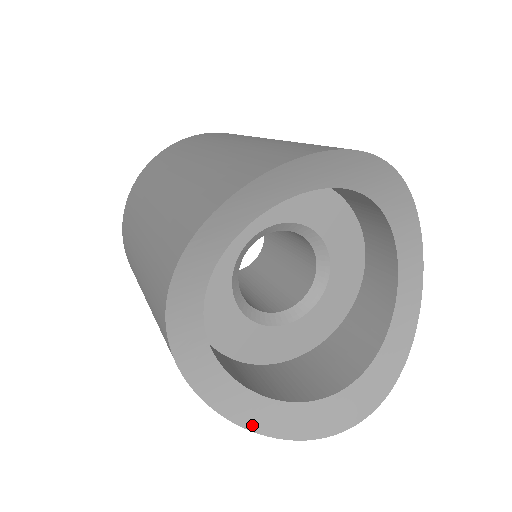
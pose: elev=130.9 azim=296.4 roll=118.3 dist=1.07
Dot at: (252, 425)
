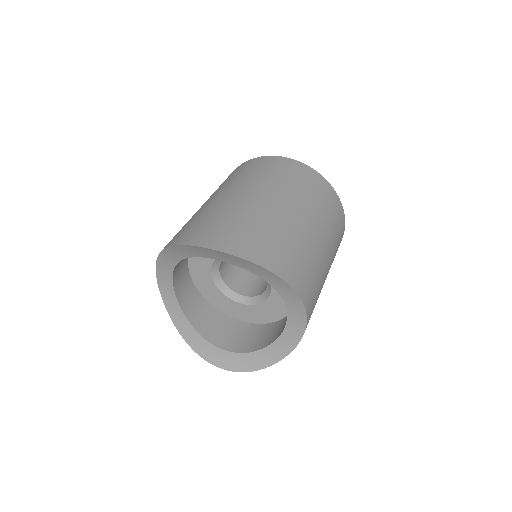
Dot at: (181, 332)
